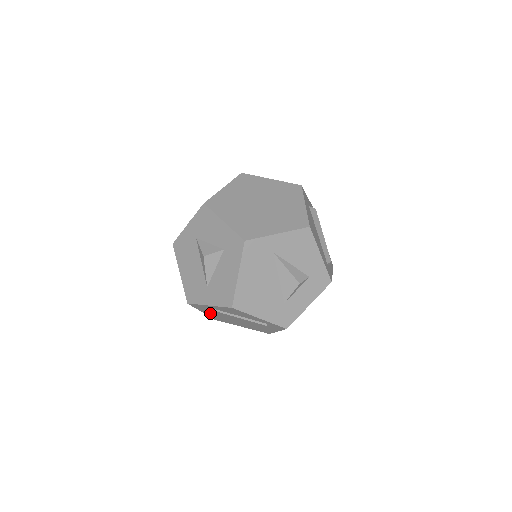
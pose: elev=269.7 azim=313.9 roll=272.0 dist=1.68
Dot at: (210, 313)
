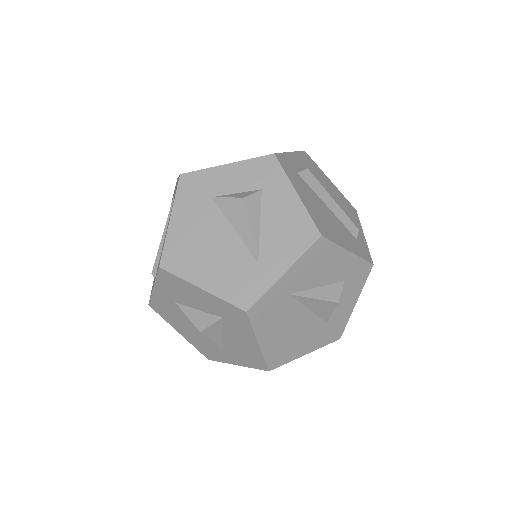
Dot at: occluded
